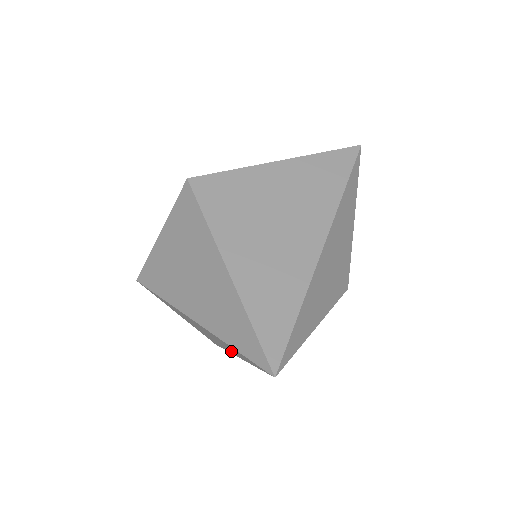
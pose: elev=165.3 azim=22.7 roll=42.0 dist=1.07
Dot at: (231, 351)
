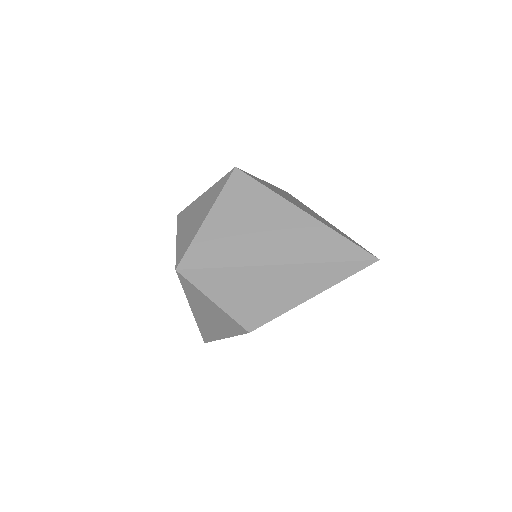
Dot at: (304, 293)
